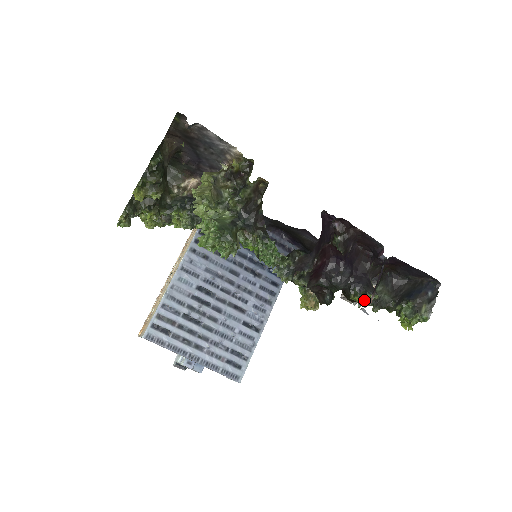
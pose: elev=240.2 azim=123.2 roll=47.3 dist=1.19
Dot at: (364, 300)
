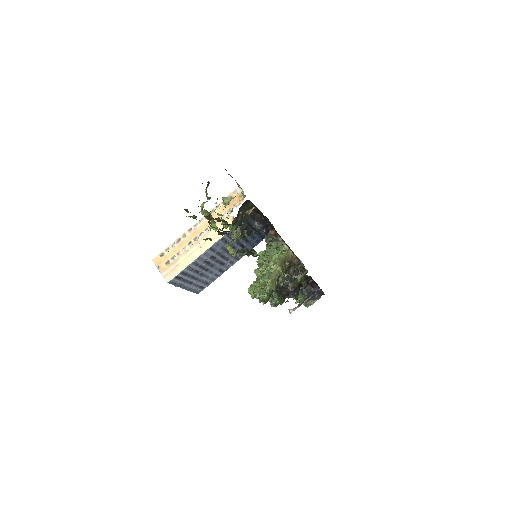
Dot at: (291, 297)
